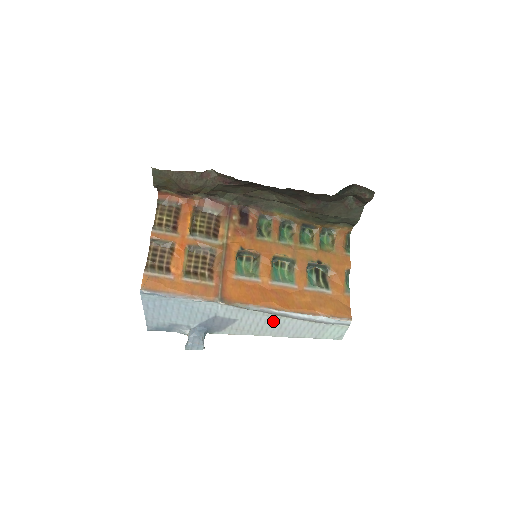
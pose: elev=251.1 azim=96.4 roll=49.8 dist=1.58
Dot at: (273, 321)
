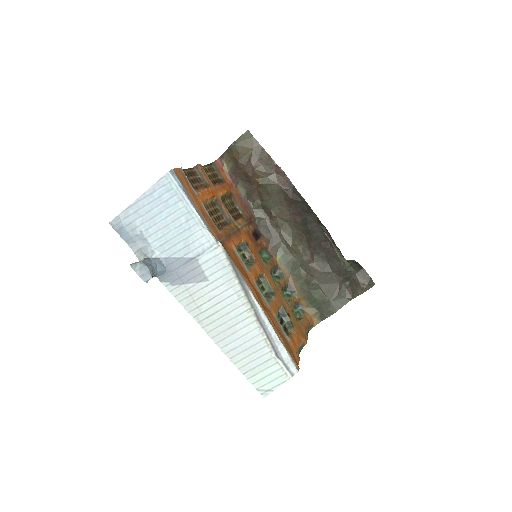
Dot at: (235, 310)
